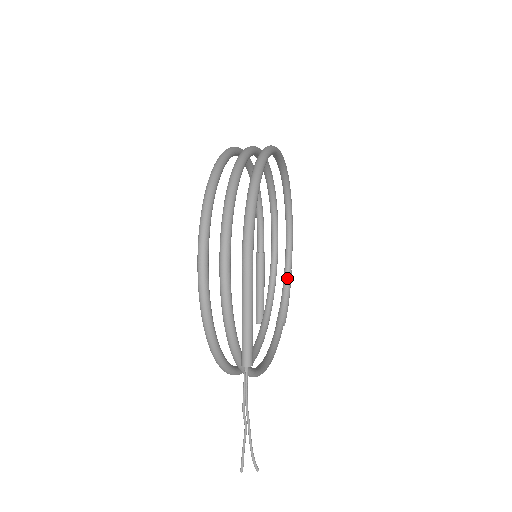
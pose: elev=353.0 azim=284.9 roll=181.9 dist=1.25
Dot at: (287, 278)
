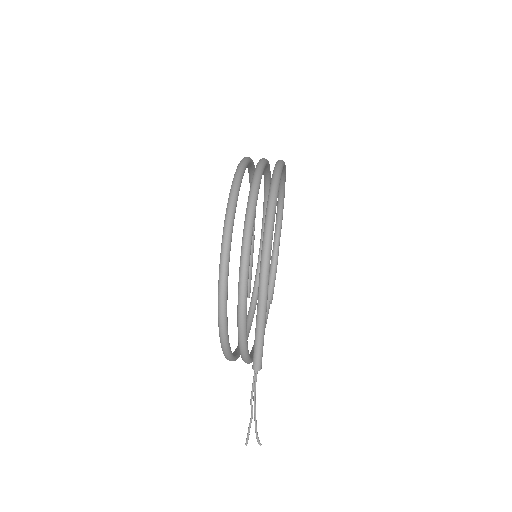
Dot at: (274, 261)
